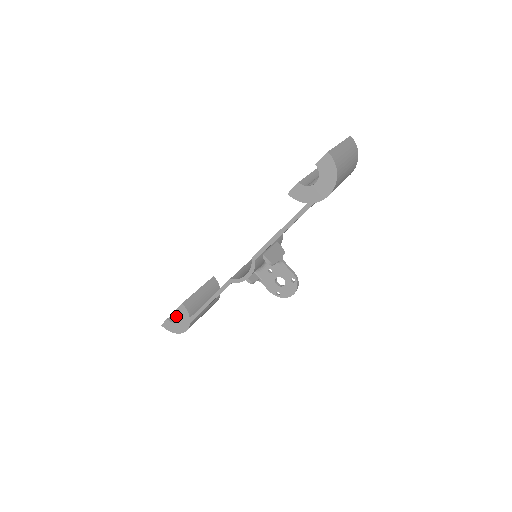
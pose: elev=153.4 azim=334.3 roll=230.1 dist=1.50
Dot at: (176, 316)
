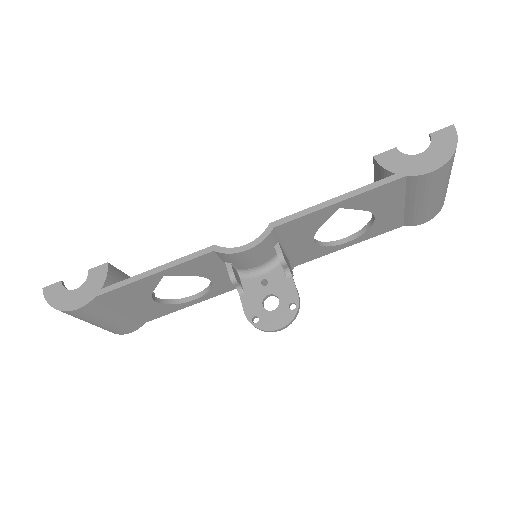
Dot at: occluded
